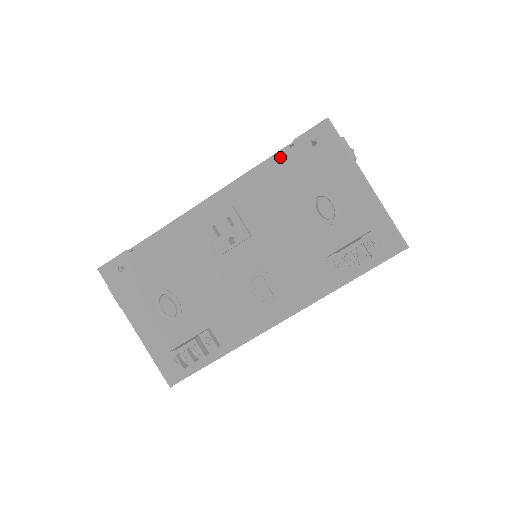
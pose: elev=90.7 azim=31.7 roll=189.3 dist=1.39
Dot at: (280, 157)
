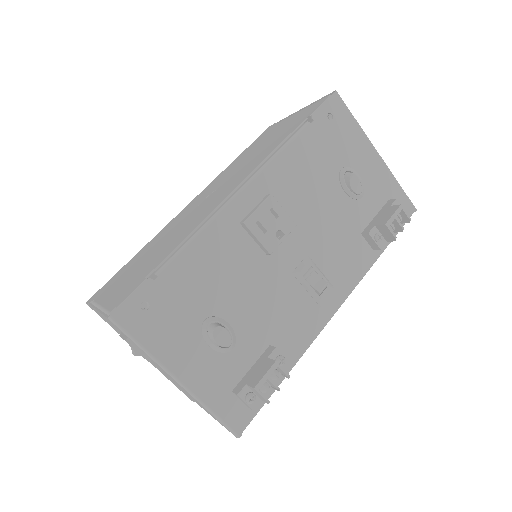
Dot at: (303, 134)
